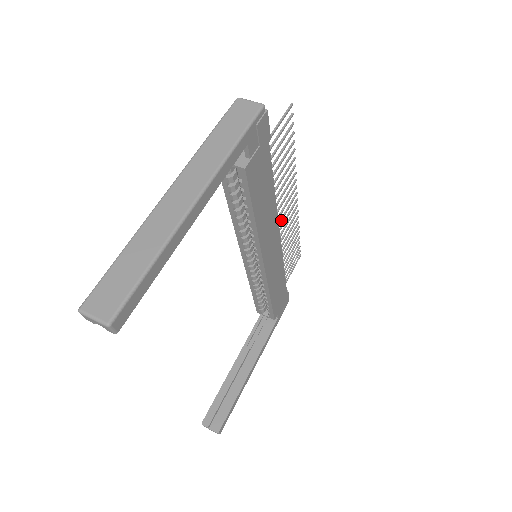
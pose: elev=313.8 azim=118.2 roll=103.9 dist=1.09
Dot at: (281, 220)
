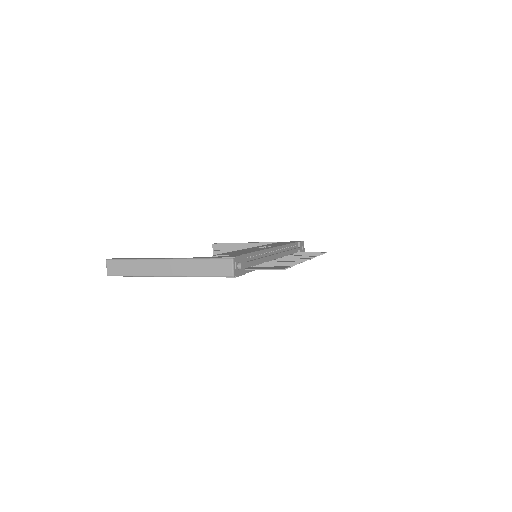
Dot at: occluded
